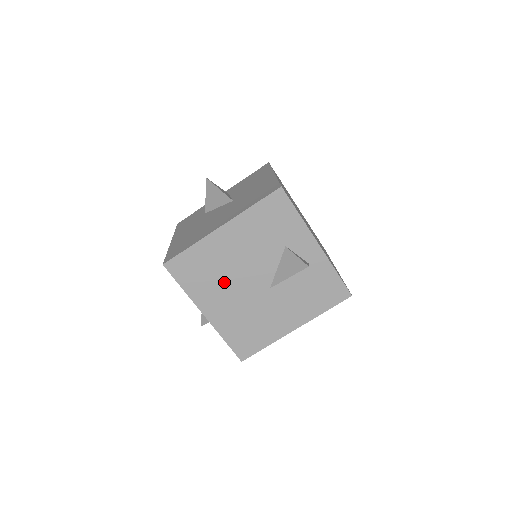
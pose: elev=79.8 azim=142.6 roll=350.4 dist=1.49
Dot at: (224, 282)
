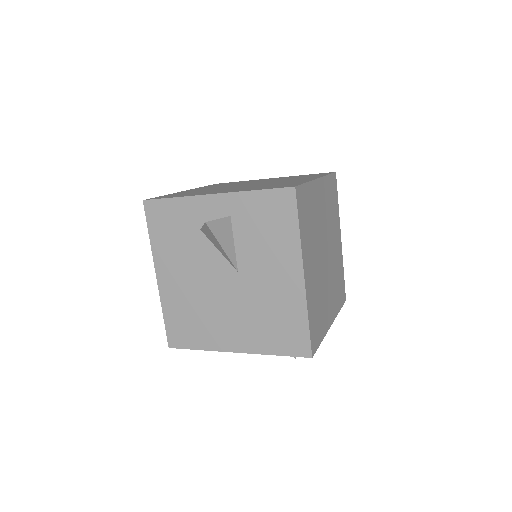
Dot at: (210, 310)
